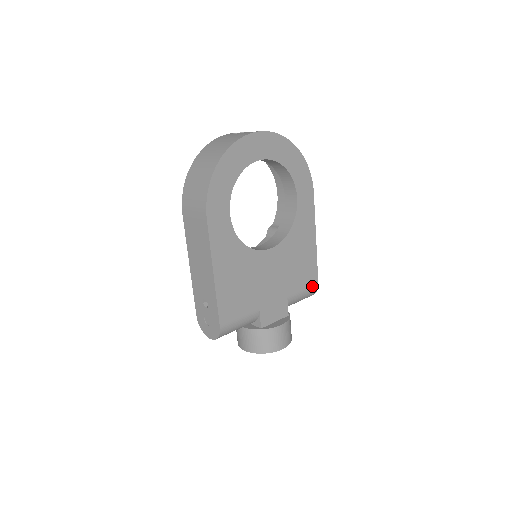
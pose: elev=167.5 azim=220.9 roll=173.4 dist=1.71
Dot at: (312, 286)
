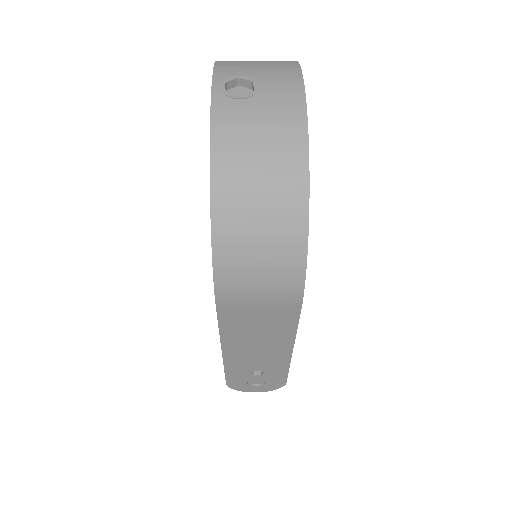
Dot at: occluded
